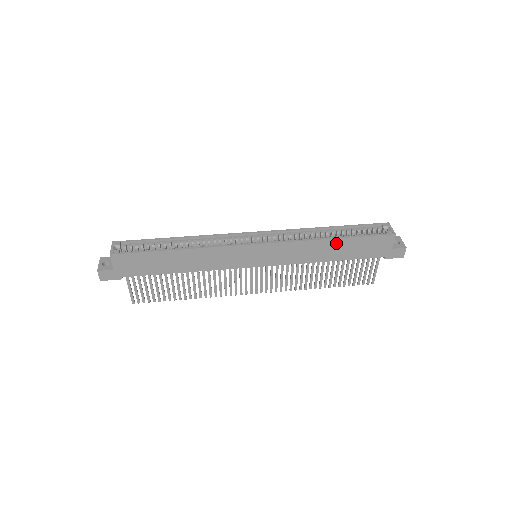
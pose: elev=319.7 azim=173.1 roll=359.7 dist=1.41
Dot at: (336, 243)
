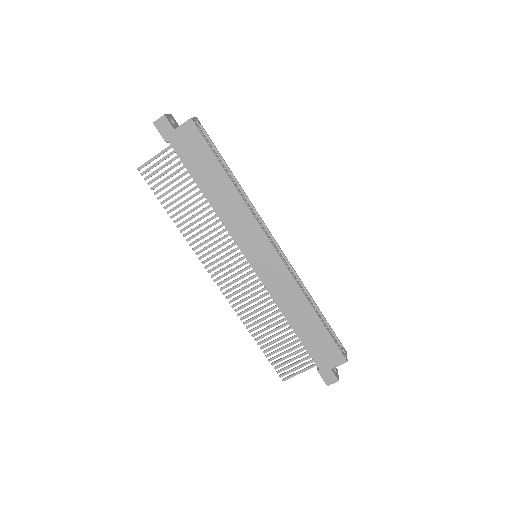
Dot at: (312, 317)
